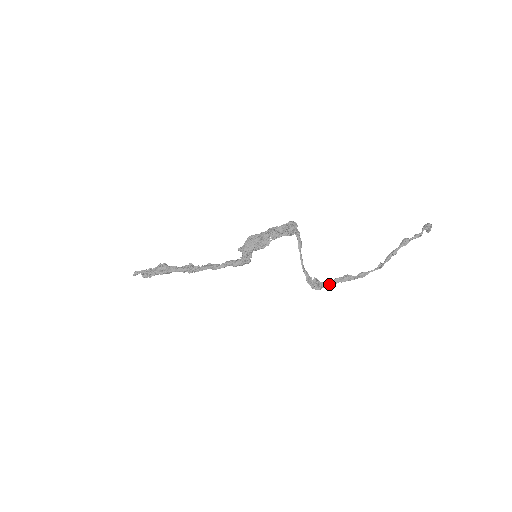
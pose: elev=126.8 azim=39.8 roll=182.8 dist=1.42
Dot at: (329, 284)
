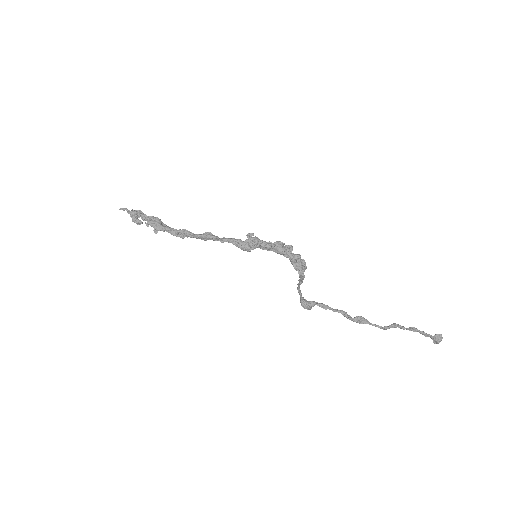
Dot at: (324, 304)
